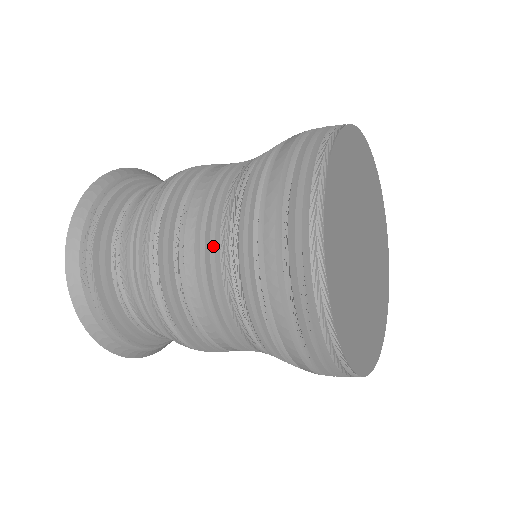
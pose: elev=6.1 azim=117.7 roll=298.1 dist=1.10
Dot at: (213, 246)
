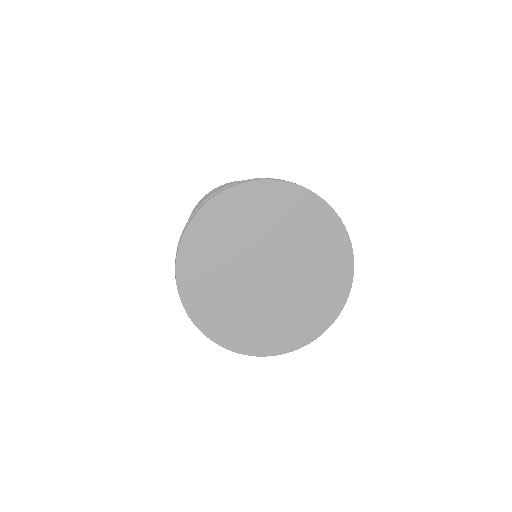
Dot at: occluded
